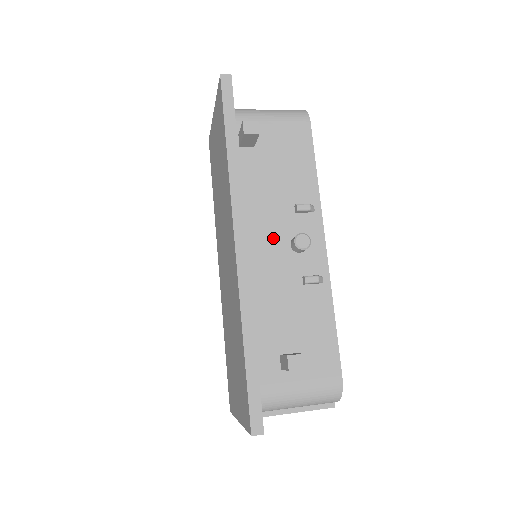
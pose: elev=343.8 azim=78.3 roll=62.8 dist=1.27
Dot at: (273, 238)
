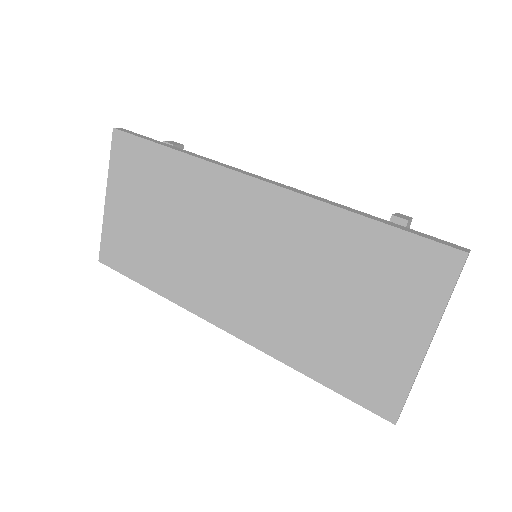
Dot at: occluded
